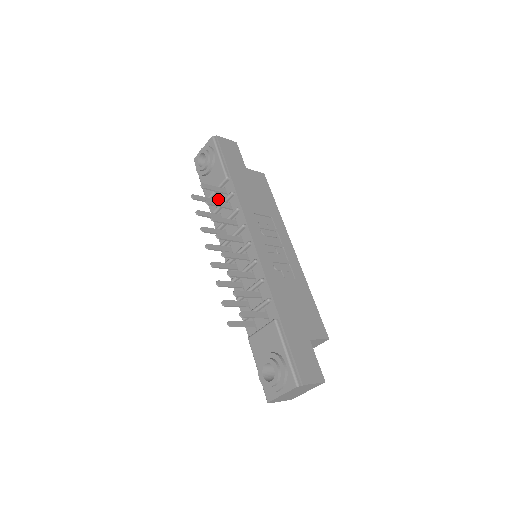
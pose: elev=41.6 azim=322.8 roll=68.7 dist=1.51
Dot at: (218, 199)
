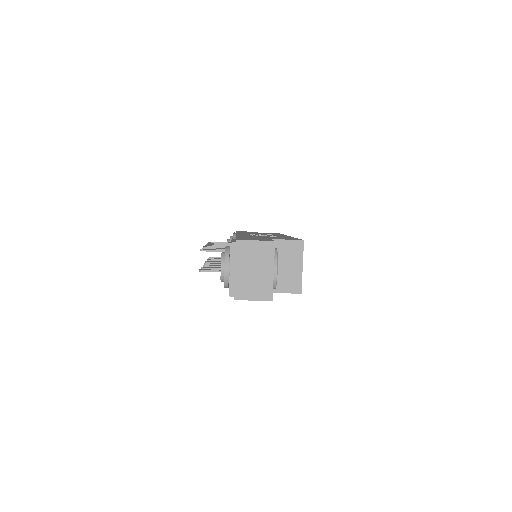
Dot at: occluded
